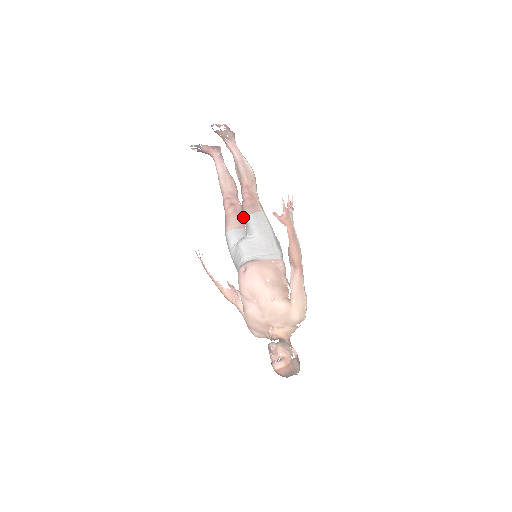
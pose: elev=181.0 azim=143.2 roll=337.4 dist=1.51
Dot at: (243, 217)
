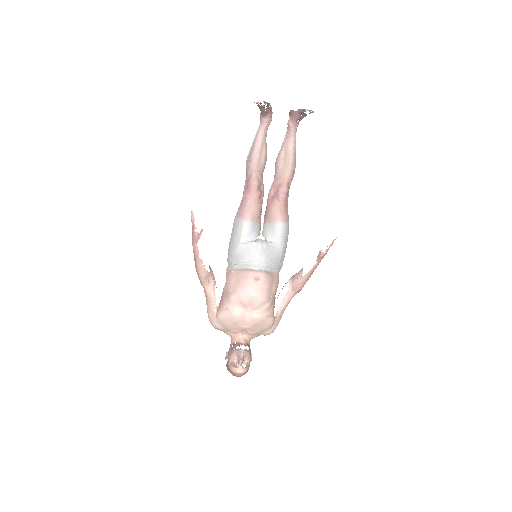
Dot at: occluded
